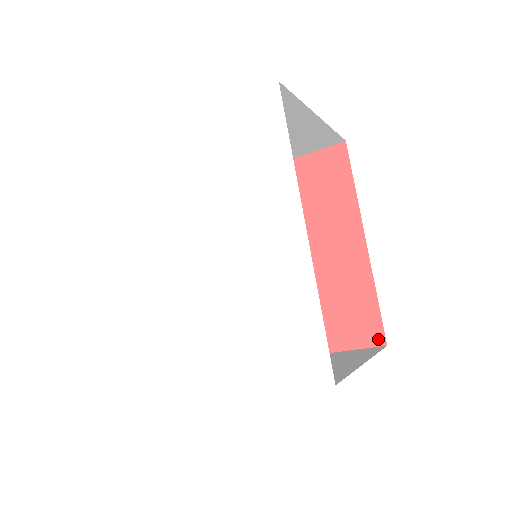
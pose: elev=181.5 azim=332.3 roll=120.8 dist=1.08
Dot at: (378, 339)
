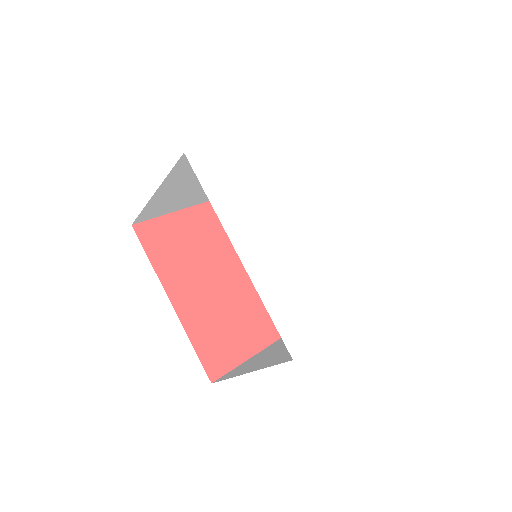
Dot at: occluded
